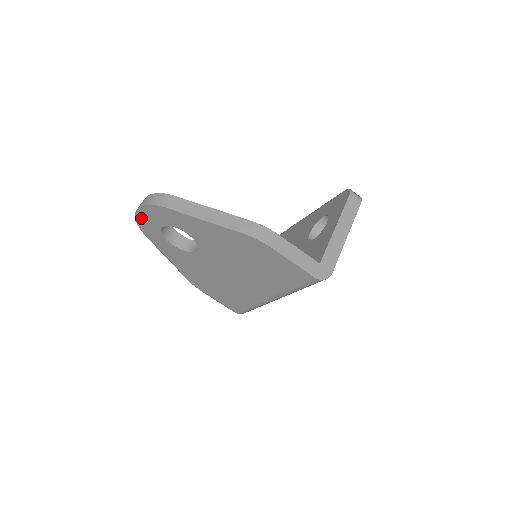
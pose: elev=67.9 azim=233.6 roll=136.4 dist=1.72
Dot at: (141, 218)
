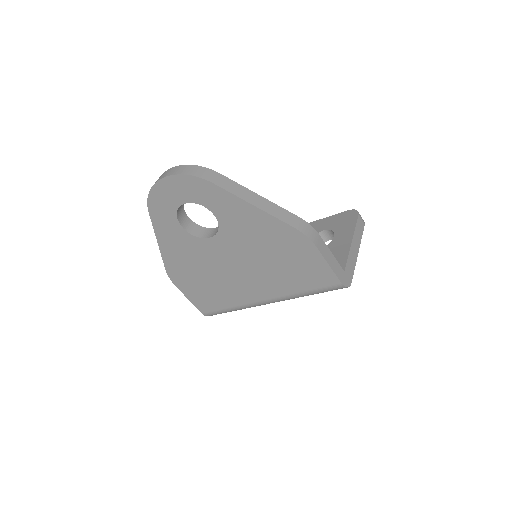
Dot at: (161, 188)
